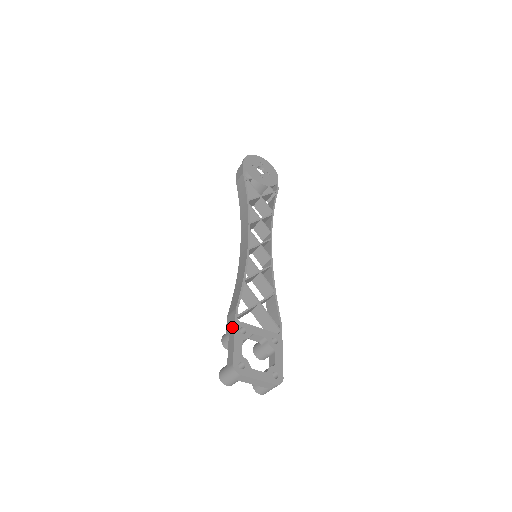
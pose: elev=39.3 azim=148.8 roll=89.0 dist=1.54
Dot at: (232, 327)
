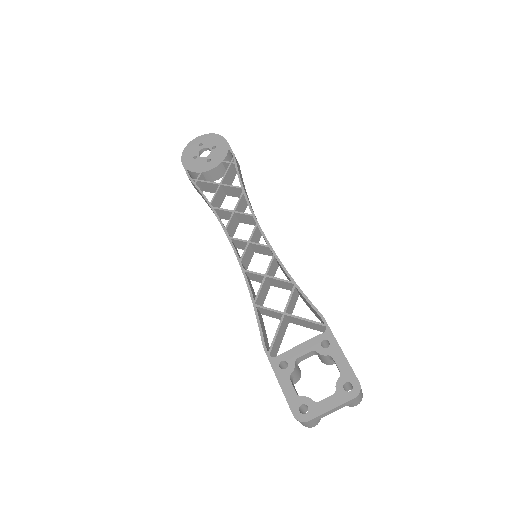
Dot at: occluded
